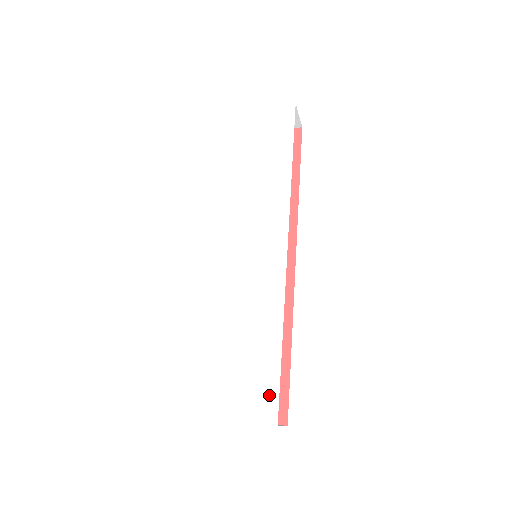
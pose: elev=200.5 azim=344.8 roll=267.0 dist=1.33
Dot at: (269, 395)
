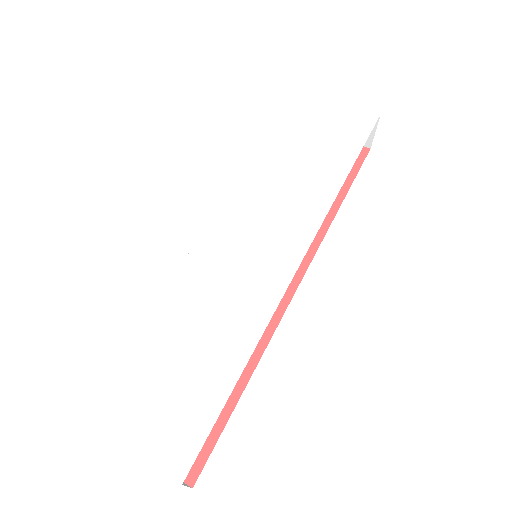
Dot at: (191, 435)
